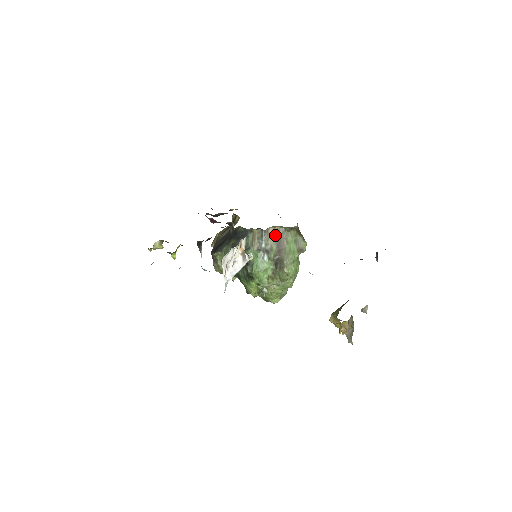
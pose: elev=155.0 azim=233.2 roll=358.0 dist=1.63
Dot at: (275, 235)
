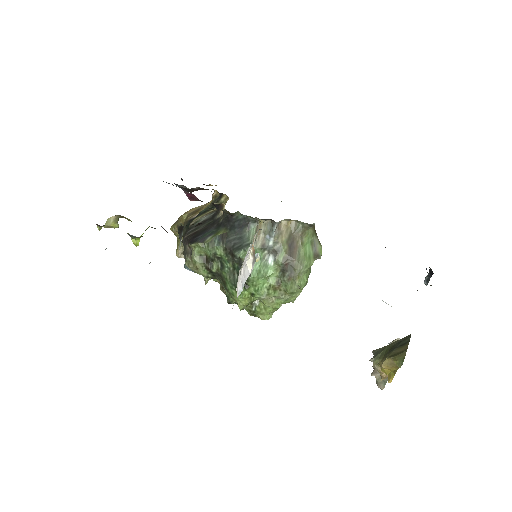
Dot at: (288, 231)
